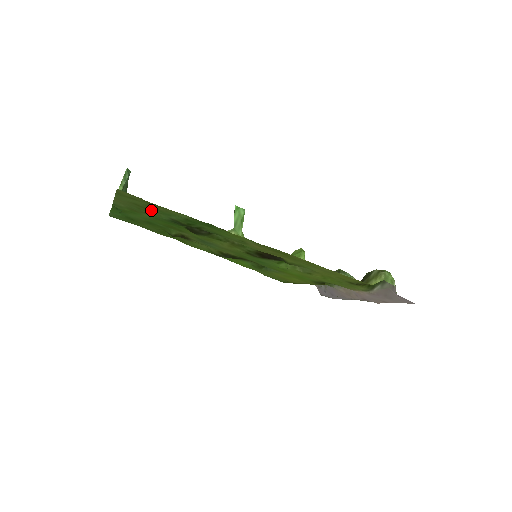
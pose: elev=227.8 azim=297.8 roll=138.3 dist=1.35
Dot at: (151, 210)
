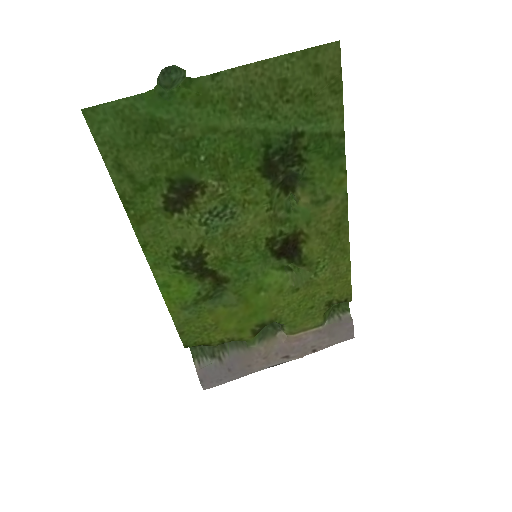
Dot at: (288, 105)
